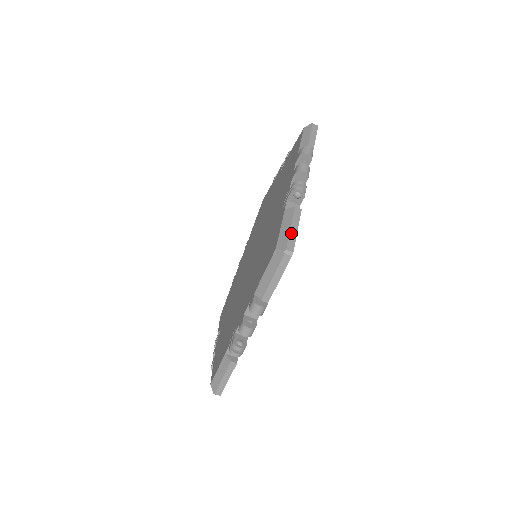
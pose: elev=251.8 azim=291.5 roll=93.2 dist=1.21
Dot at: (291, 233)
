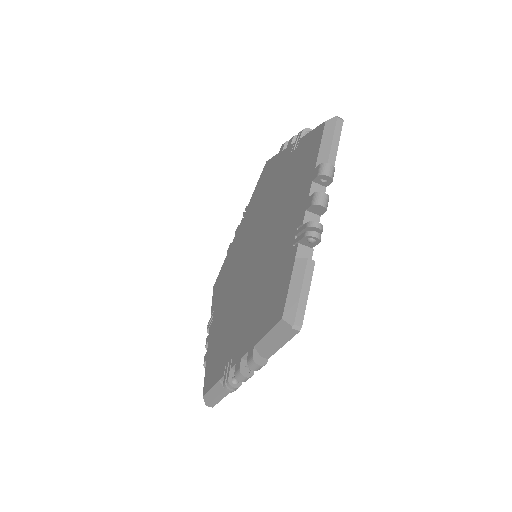
Dot at: (301, 299)
